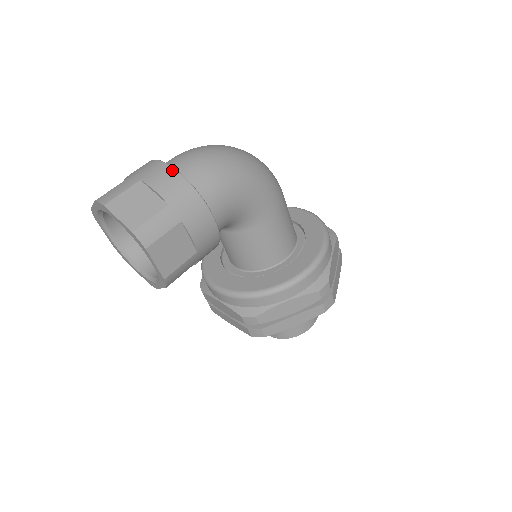
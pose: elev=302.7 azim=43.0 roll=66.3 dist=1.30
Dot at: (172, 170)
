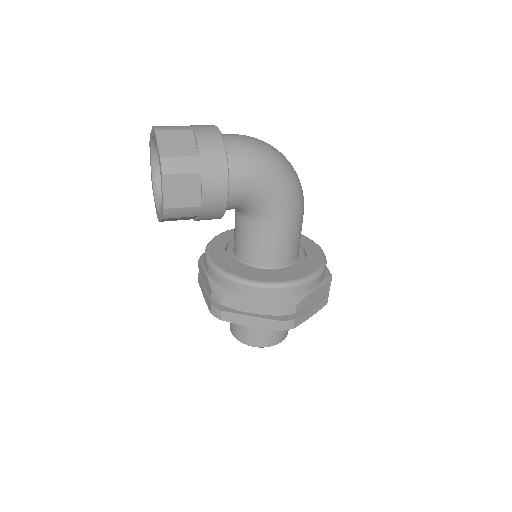
Dot at: (220, 136)
